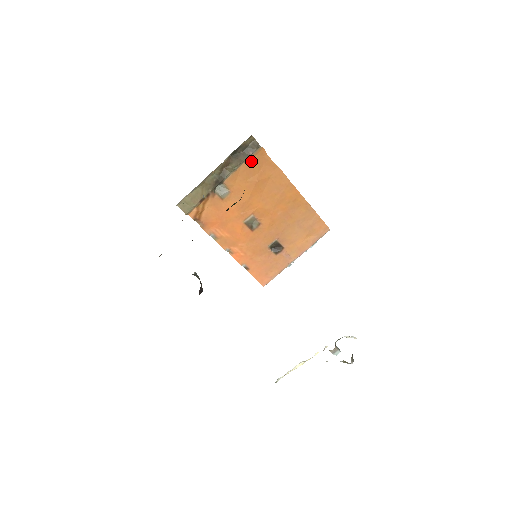
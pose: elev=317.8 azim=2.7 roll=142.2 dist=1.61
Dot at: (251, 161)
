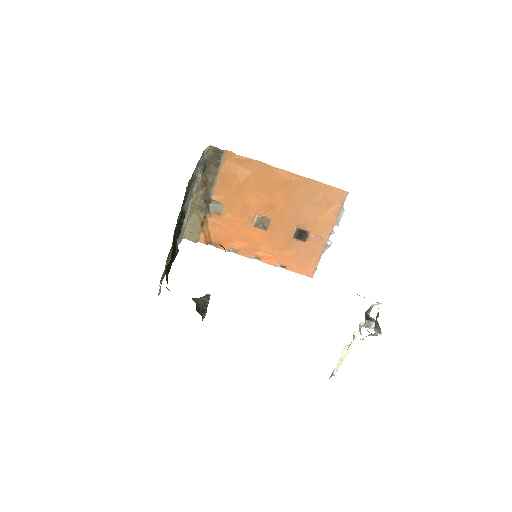
Dot at: (224, 168)
